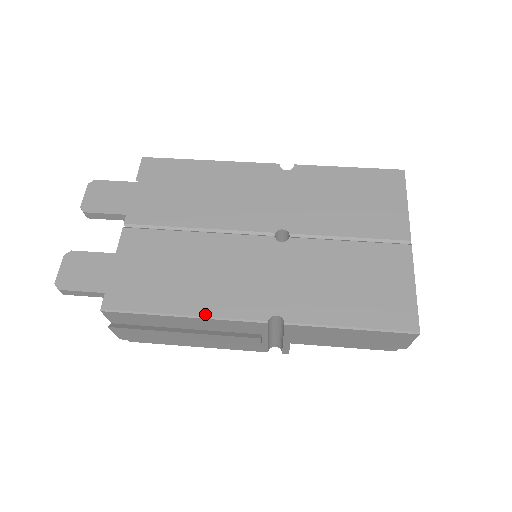
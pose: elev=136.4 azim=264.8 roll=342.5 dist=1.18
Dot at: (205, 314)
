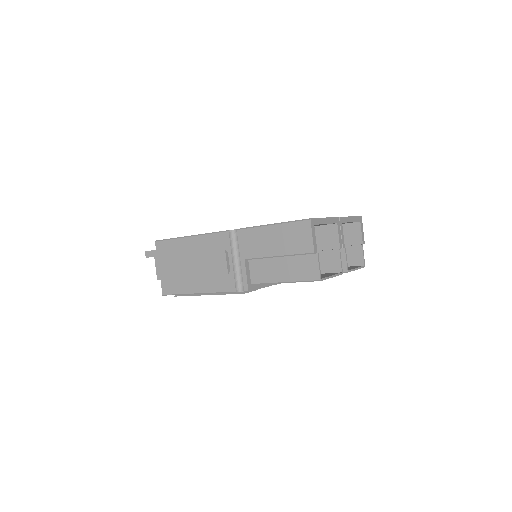
Dot at: (201, 234)
